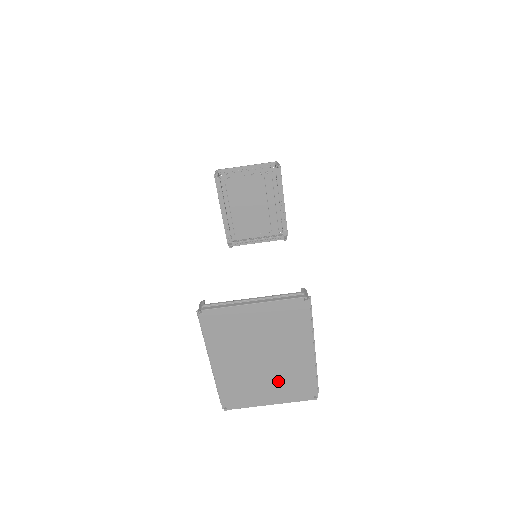
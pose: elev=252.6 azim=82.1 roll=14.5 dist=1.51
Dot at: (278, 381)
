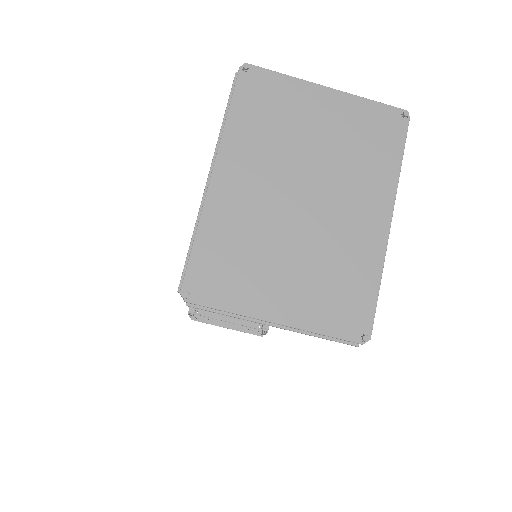
Dot at: (311, 265)
